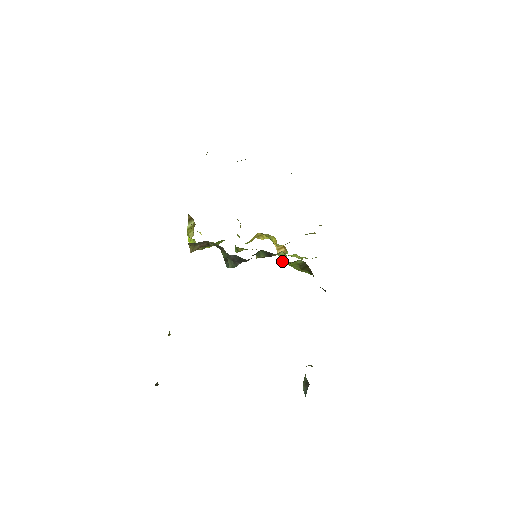
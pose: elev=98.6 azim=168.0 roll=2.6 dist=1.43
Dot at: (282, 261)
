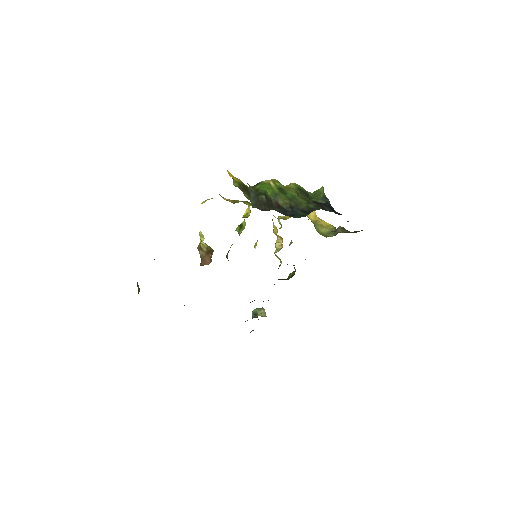
Dot at: (276, 256)
